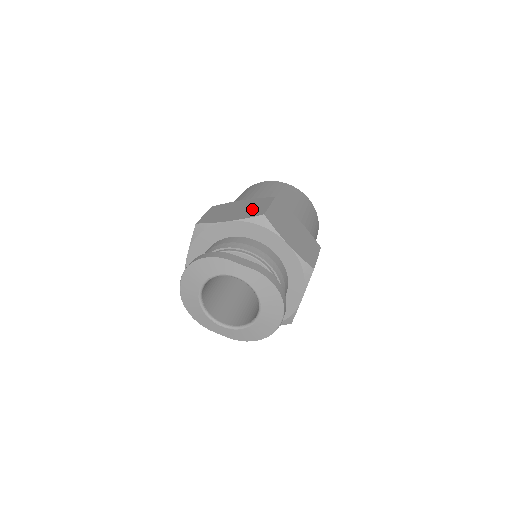
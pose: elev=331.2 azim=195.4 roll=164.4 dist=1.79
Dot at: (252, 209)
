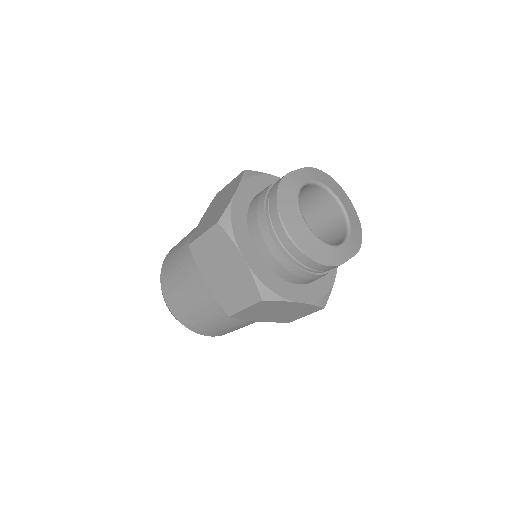
Dot at: (227, 190)
